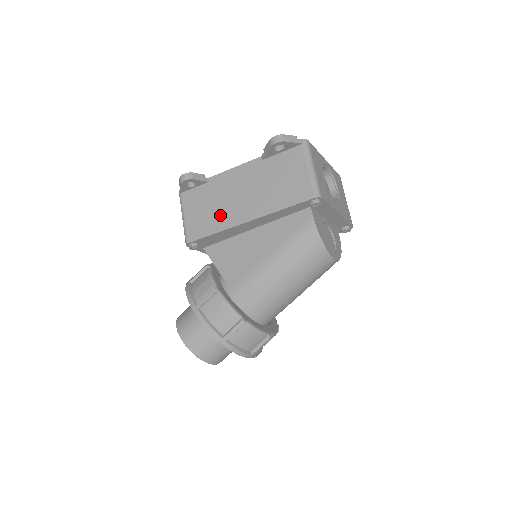
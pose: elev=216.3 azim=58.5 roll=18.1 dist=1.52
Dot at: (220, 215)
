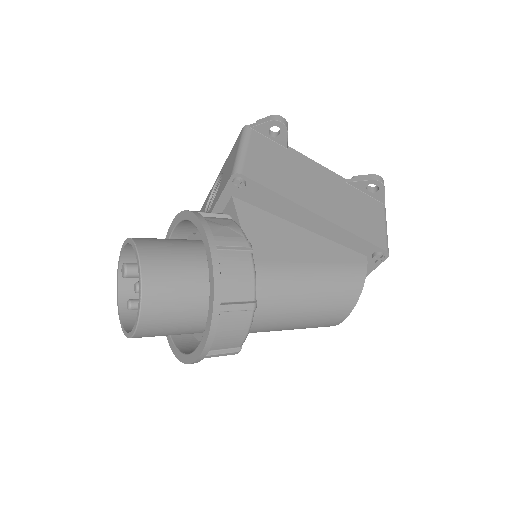
Dot at: (290, 184)
